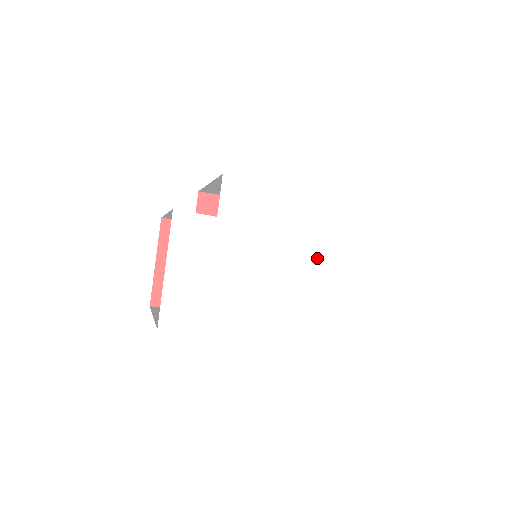
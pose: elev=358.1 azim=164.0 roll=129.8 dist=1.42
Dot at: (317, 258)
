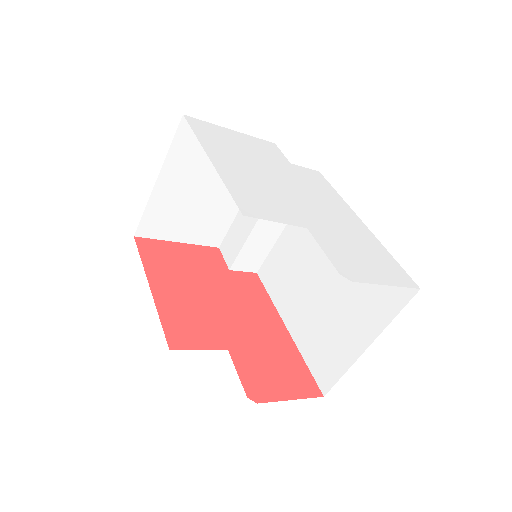
Dot at: (320, 223)
